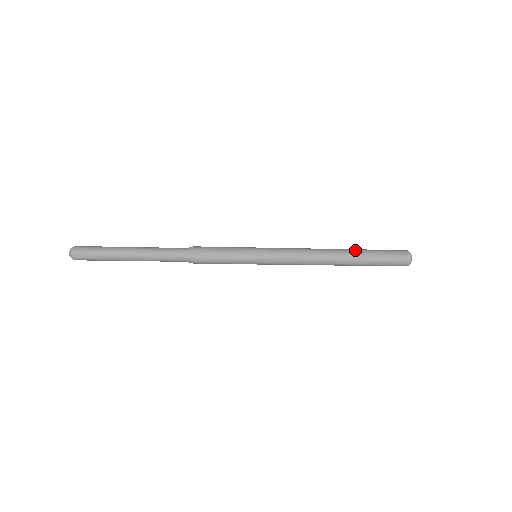
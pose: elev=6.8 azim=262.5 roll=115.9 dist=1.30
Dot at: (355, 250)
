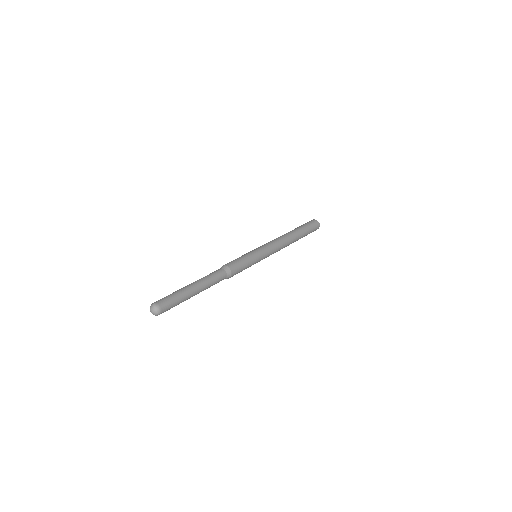
Dot at: (300, 232)
